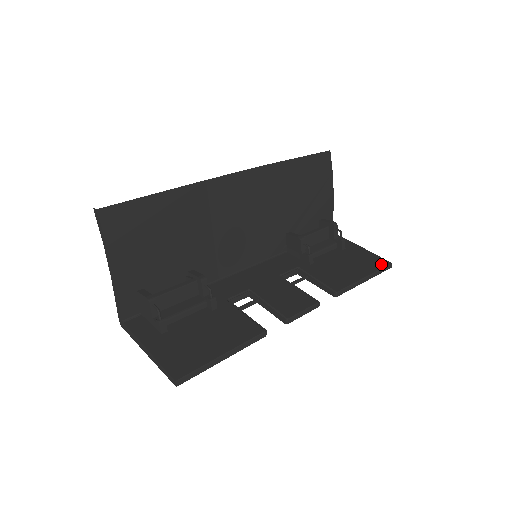
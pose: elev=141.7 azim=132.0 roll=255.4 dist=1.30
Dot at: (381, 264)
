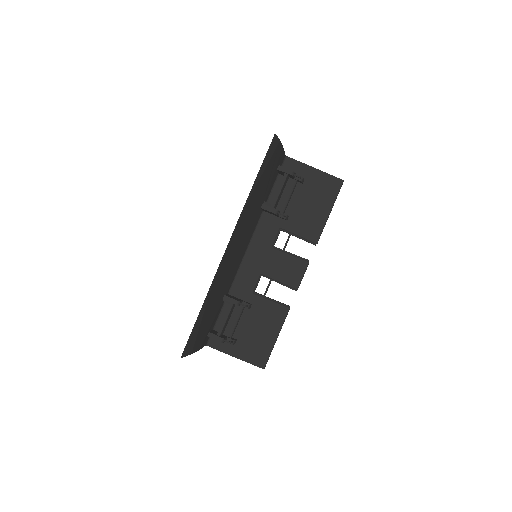
Dot at: (337, 187)
